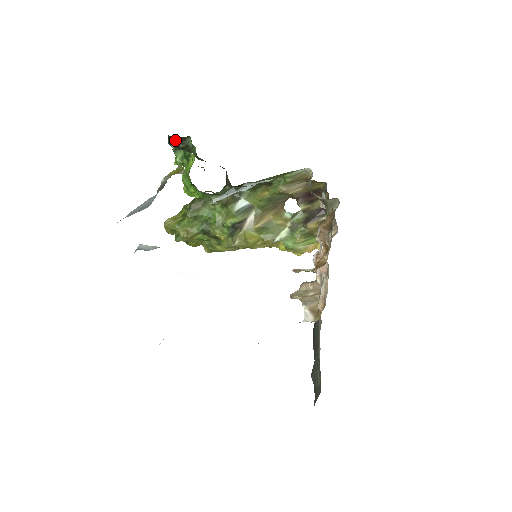
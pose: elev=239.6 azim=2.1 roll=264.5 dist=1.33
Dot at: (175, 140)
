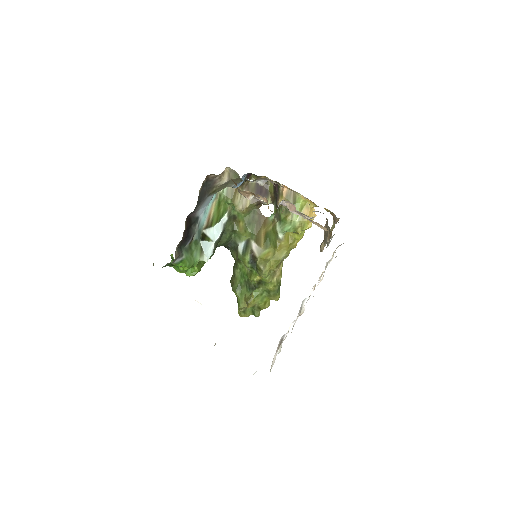
Dot at: occluded
